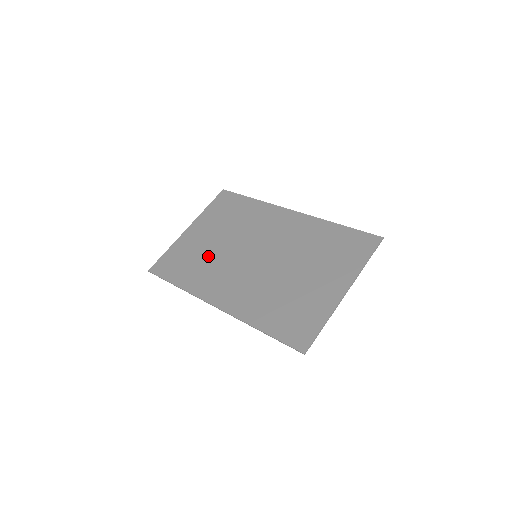
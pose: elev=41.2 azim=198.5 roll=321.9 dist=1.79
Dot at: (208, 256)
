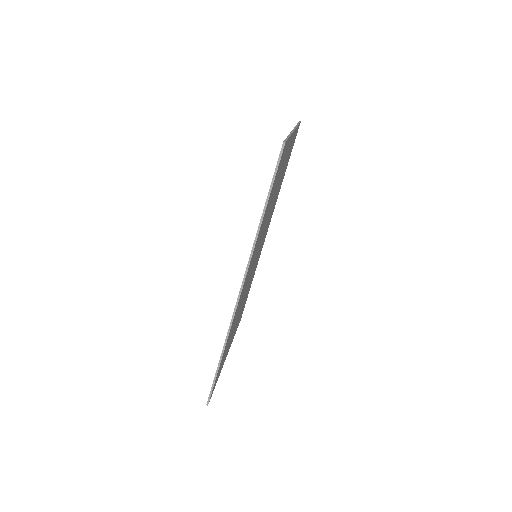
Dot at: occluded
